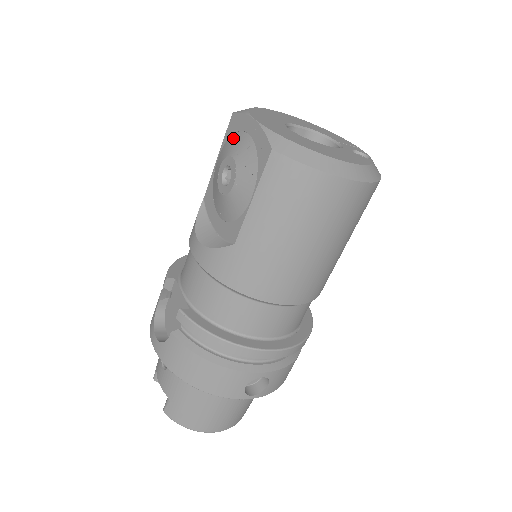
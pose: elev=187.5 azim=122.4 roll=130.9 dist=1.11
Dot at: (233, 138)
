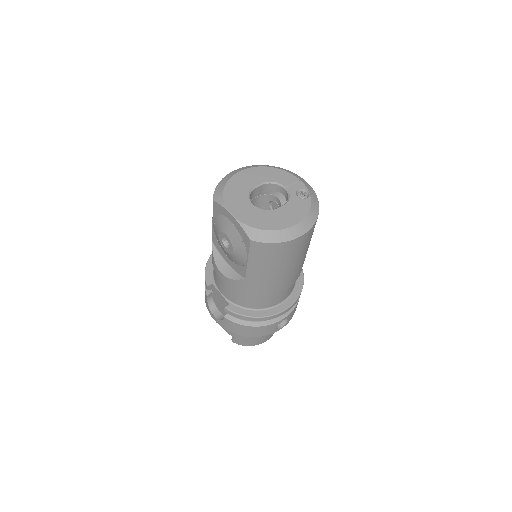
Dot at: (220, 218)
